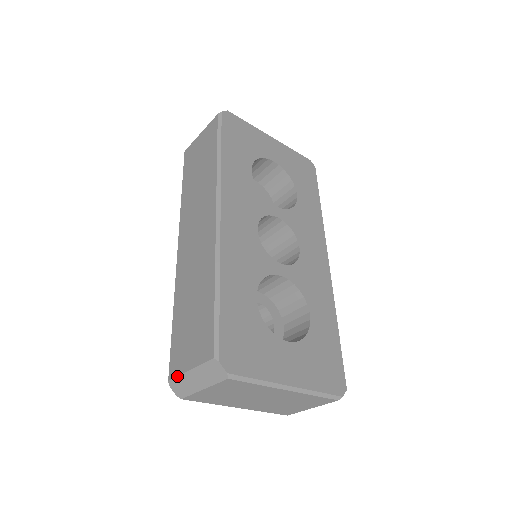
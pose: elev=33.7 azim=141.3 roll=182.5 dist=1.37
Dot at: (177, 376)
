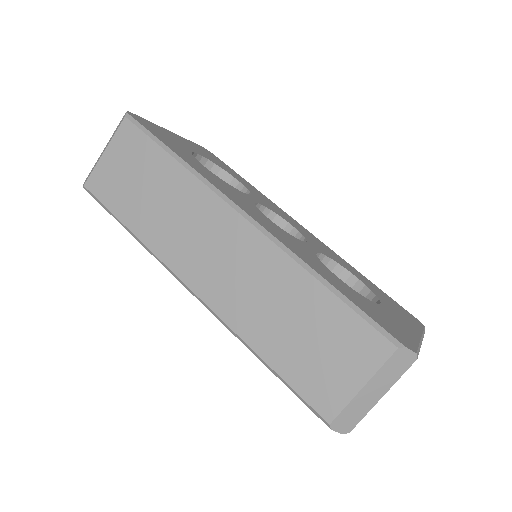
Dot at: (344, 408)
